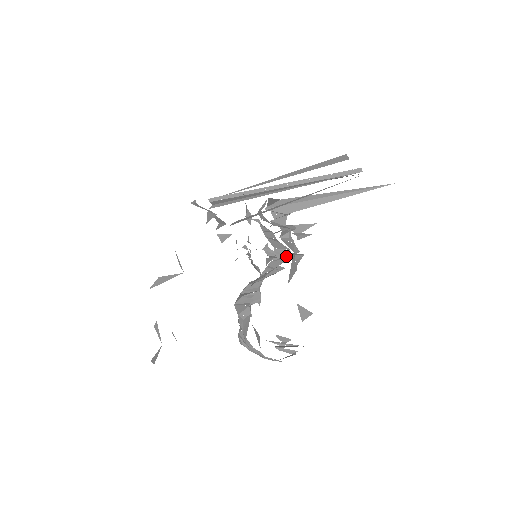
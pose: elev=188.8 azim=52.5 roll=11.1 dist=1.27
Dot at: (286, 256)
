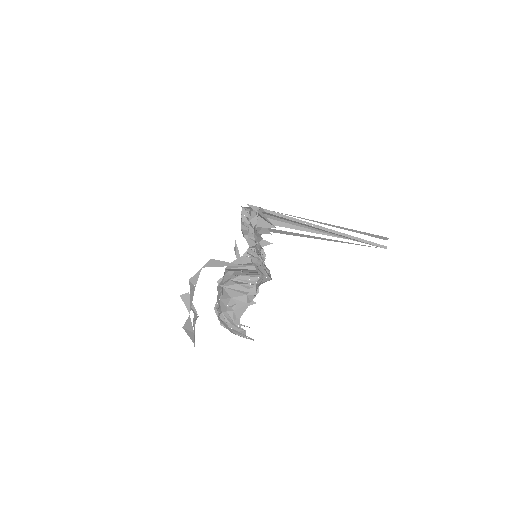
Dot at: occluded
